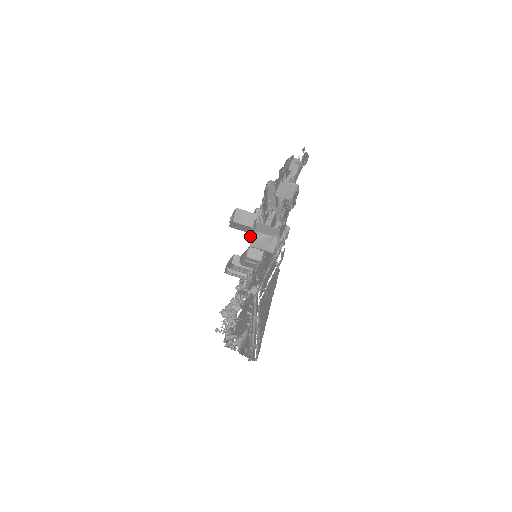
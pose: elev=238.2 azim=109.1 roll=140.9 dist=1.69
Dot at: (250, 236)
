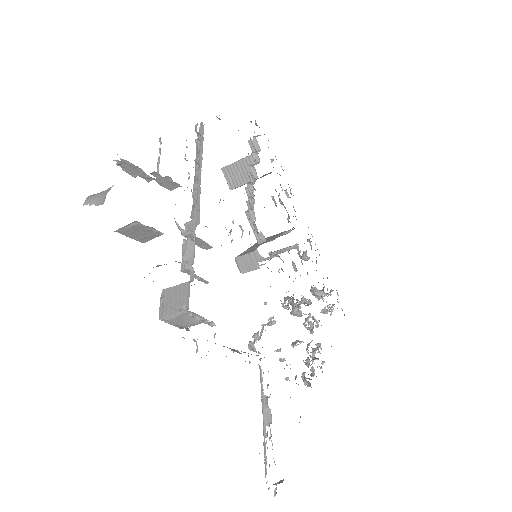
Dot at: occluded
